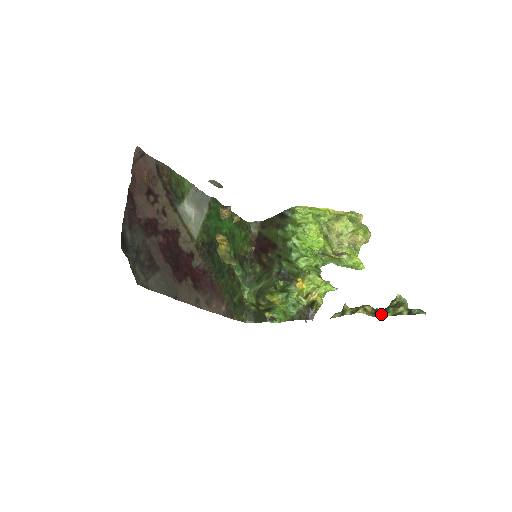
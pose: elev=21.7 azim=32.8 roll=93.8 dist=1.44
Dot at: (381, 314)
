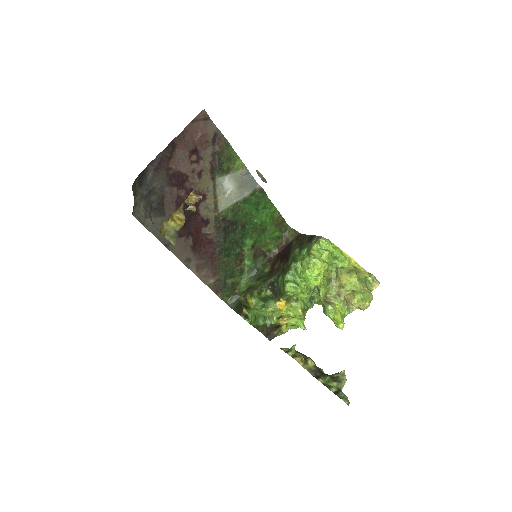
Dot at: (318, 376)
